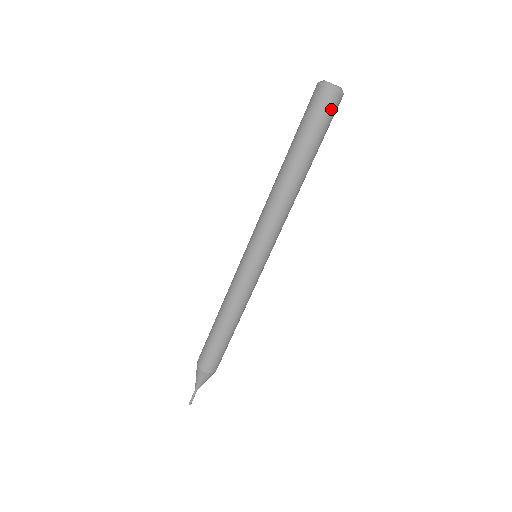
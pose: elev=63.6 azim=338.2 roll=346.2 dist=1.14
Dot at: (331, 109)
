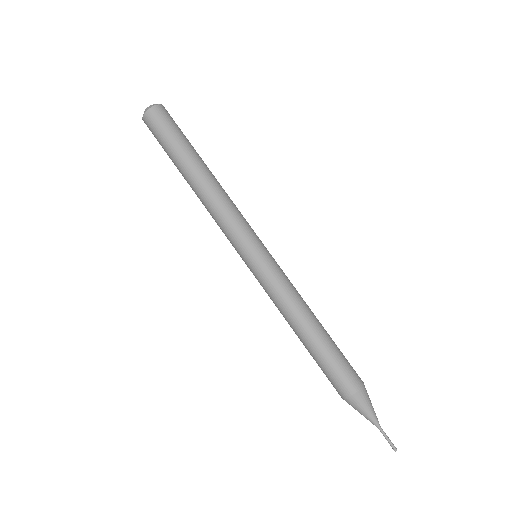
Dot at: (171, 117)
